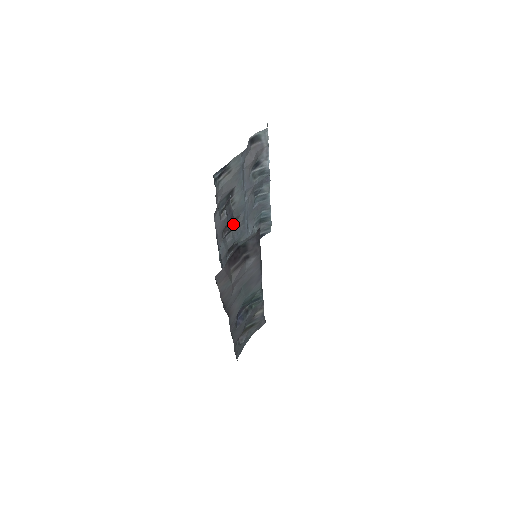
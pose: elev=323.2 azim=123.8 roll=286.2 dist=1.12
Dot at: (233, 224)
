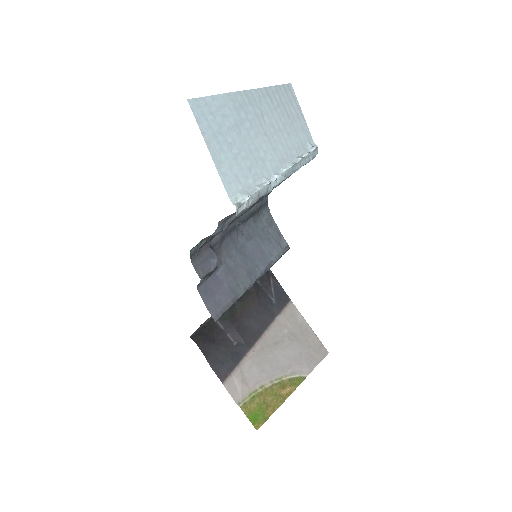
Dot at: occluded
